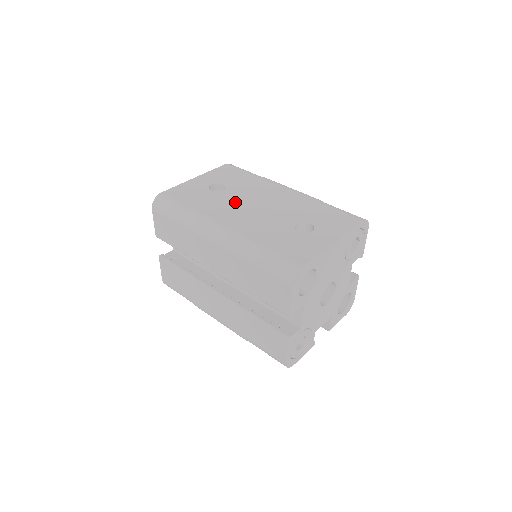
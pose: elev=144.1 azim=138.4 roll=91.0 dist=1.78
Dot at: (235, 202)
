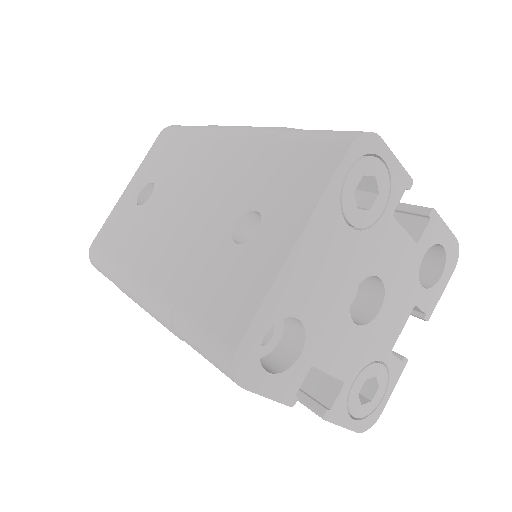
Dot at: (160, 217)
